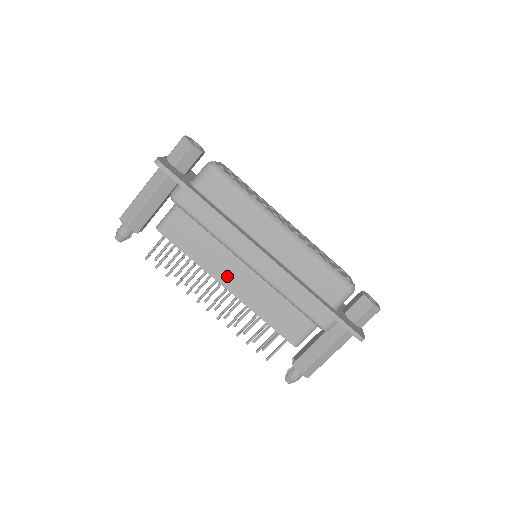
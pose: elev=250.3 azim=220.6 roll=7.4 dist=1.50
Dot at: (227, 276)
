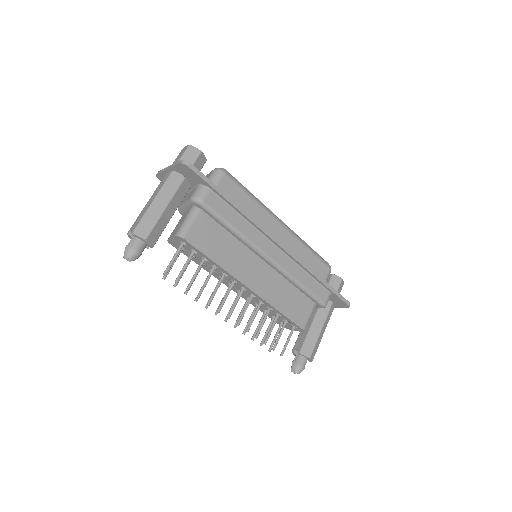
Dot at: (247, 274)
